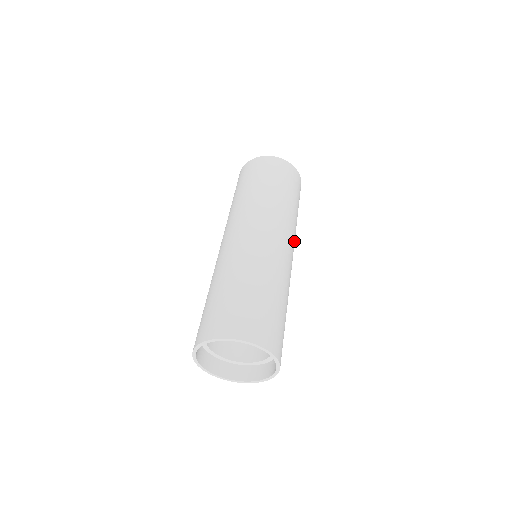
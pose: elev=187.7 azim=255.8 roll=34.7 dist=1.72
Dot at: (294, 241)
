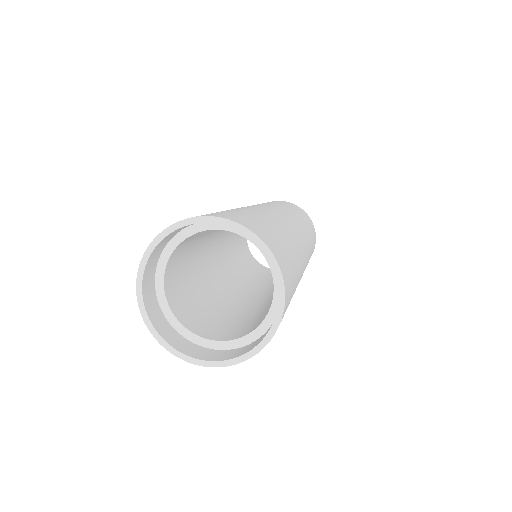
Dot at: (308, 251)
